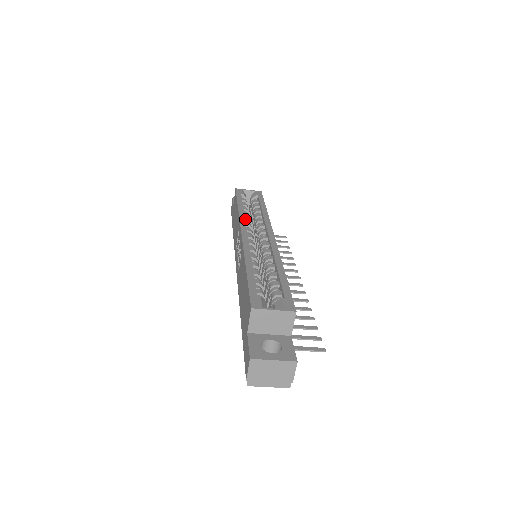
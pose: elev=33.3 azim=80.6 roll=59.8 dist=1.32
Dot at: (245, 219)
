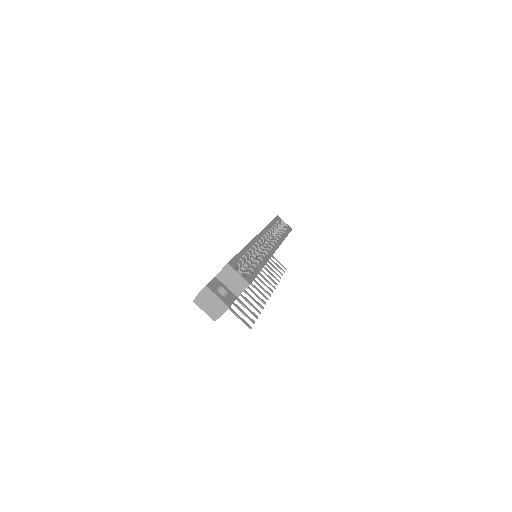
Dot at: (267, 232)
